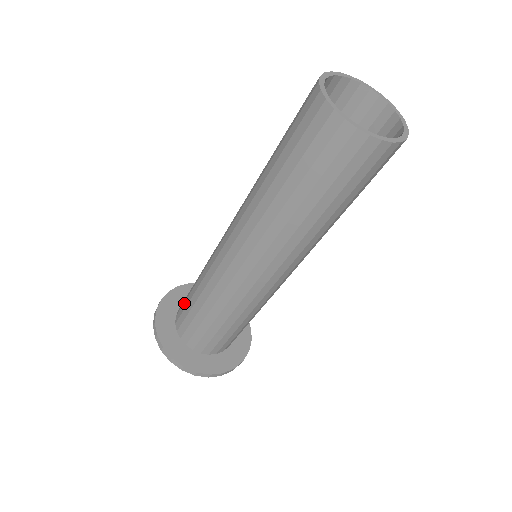
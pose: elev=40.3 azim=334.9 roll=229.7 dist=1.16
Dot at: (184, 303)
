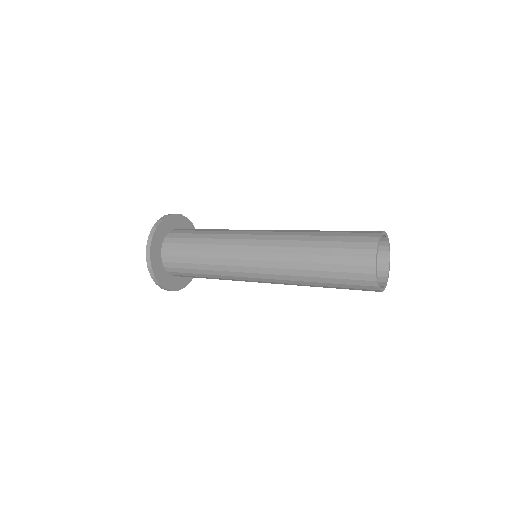
Dot at: (179, 264)
